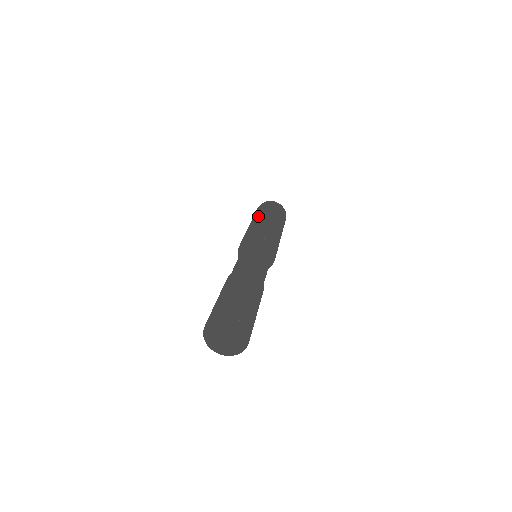
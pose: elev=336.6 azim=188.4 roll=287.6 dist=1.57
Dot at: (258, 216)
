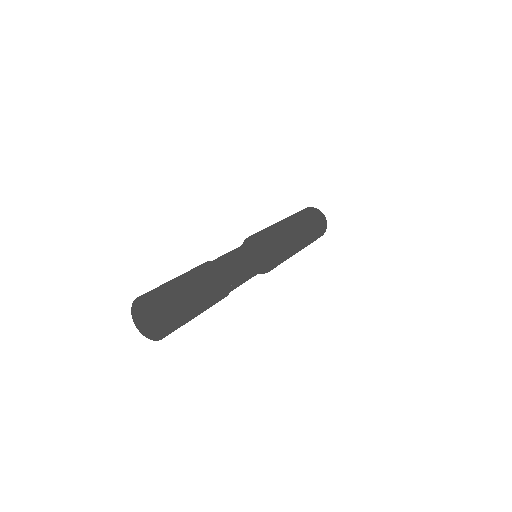
Dot at: occluded
